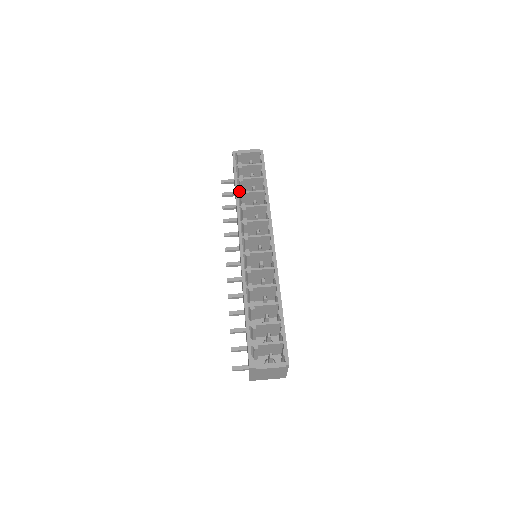
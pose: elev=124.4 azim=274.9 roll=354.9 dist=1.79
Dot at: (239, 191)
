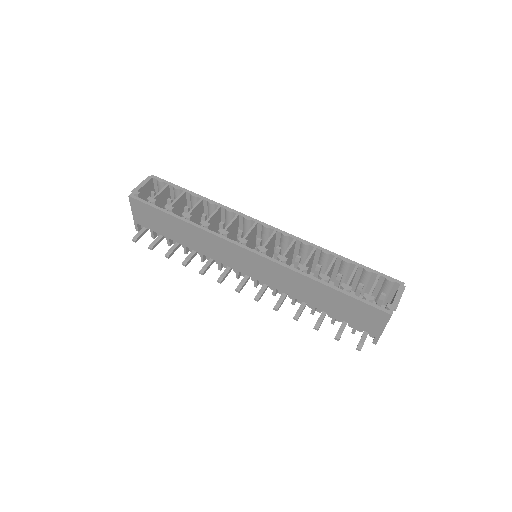
Dot at: occluded
